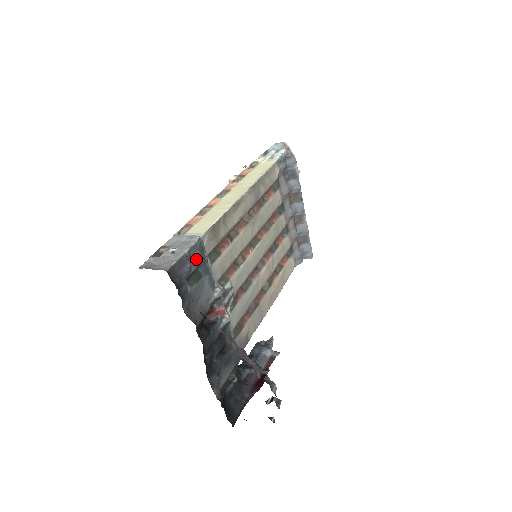
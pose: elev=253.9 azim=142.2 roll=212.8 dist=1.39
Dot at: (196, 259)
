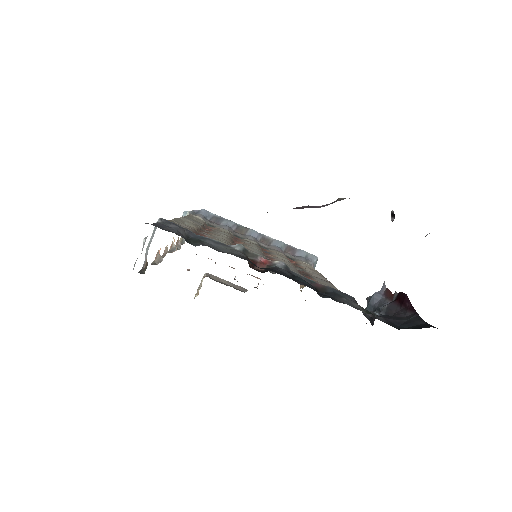
Dot at: (175, 228)
